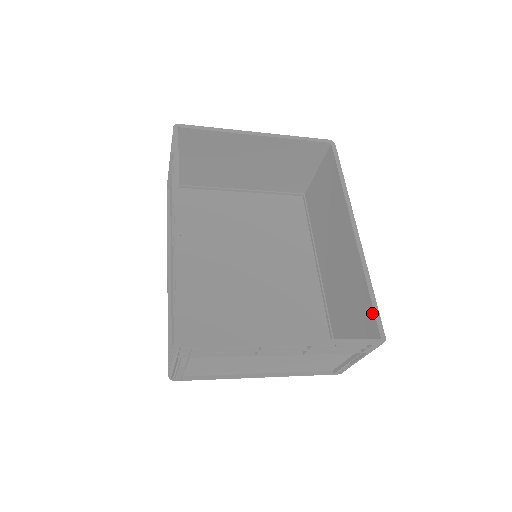
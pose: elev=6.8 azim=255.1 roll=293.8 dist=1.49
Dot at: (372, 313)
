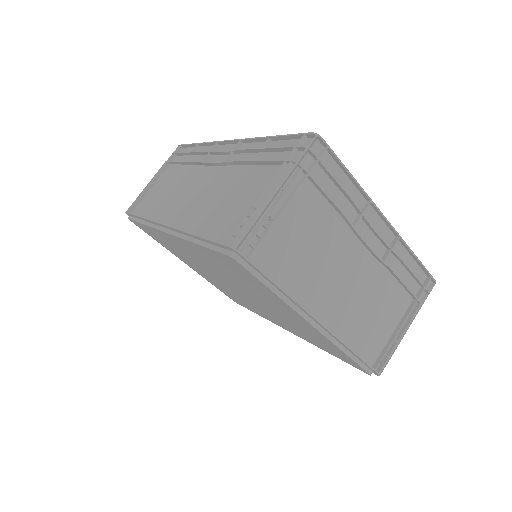
Dot at: occluded
